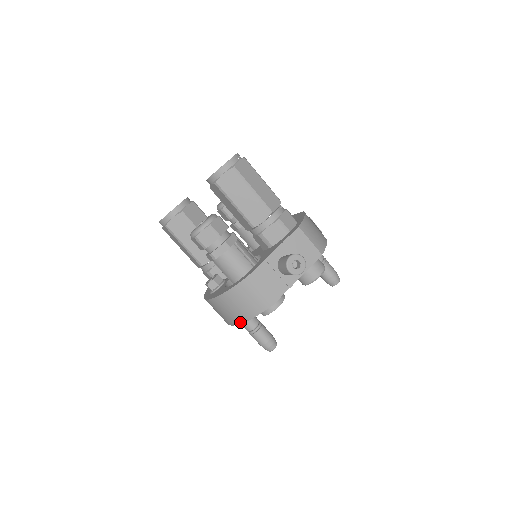
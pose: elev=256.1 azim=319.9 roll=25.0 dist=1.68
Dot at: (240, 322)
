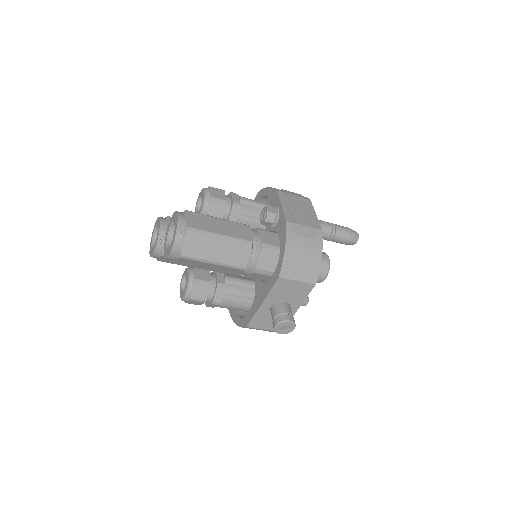
Dot at: occluded
